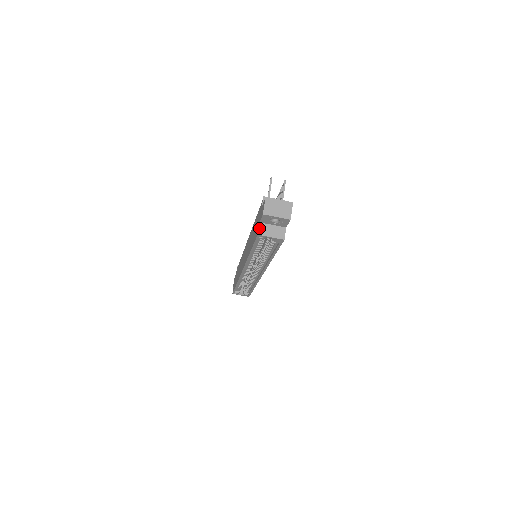
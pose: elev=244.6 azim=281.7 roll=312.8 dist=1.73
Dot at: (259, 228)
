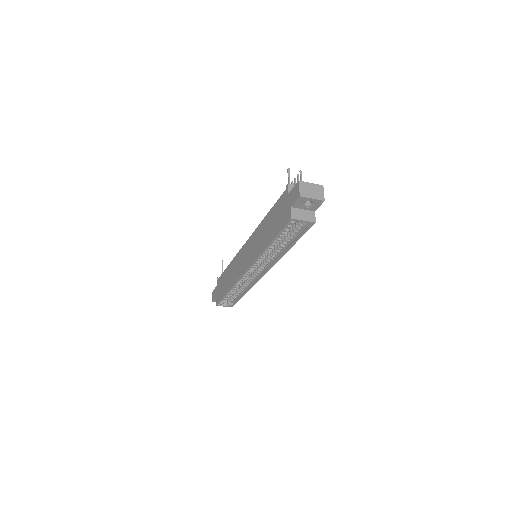
Dot at: (291, 212)
